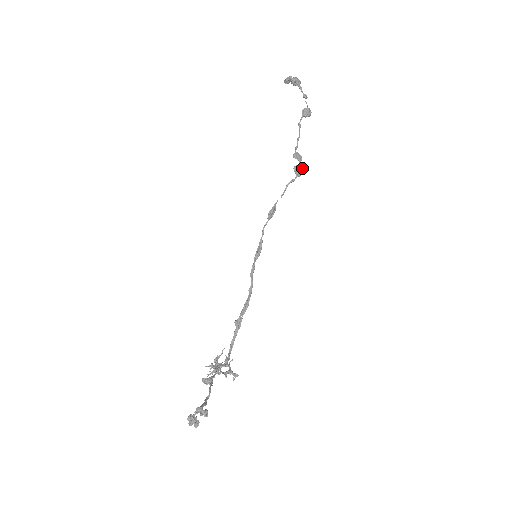
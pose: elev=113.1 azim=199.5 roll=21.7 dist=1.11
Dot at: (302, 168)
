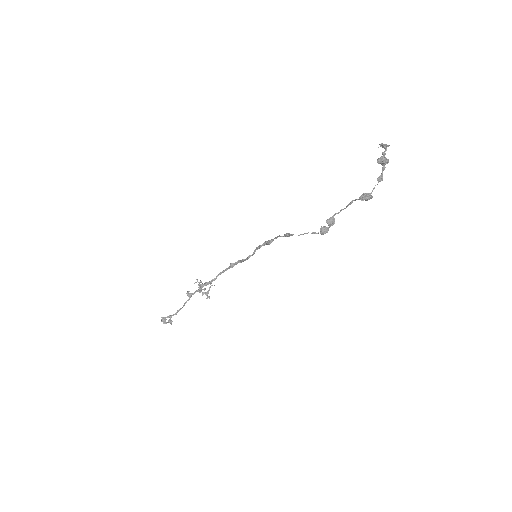
Dot at: occluded
